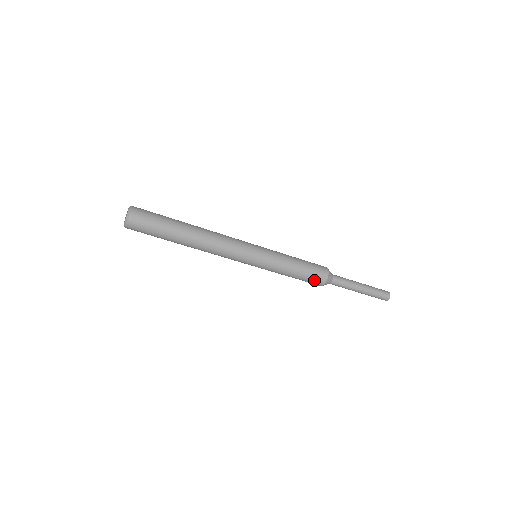
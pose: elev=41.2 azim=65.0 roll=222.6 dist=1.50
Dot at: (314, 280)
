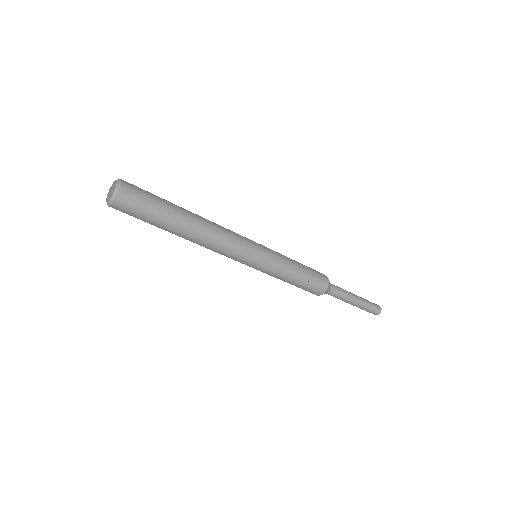
Dot at: (317, 284)
